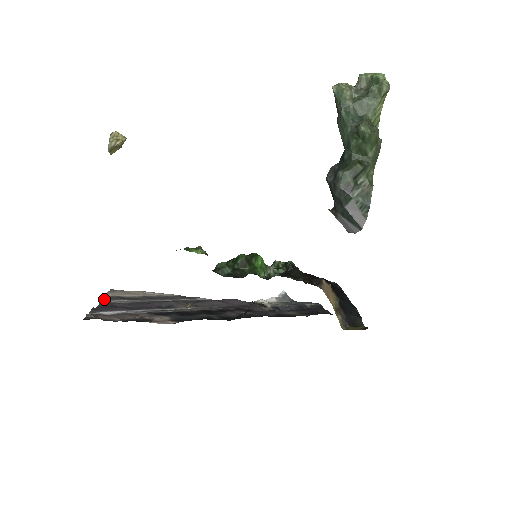
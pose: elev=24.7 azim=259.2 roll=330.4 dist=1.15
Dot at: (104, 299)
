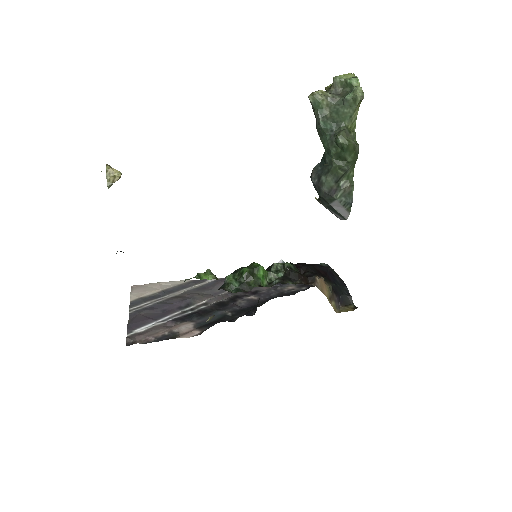
Dot at: (131, 306)
